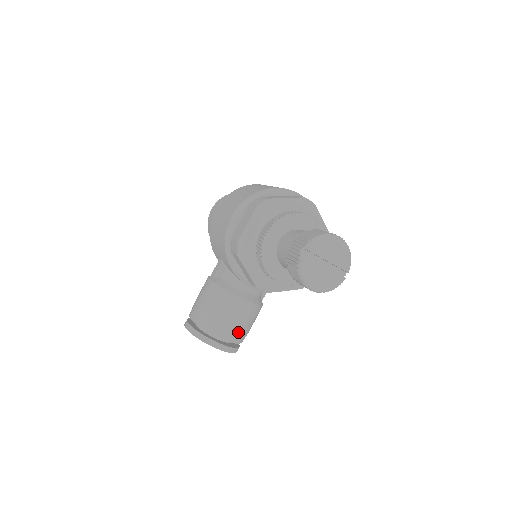
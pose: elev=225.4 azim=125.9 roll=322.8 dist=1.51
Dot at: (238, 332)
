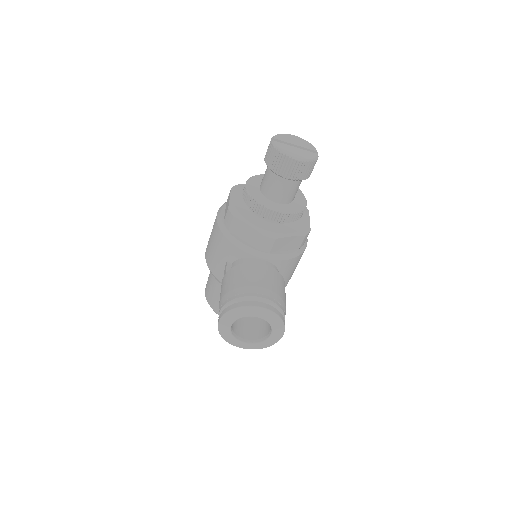
Dot at: (272, 291)
